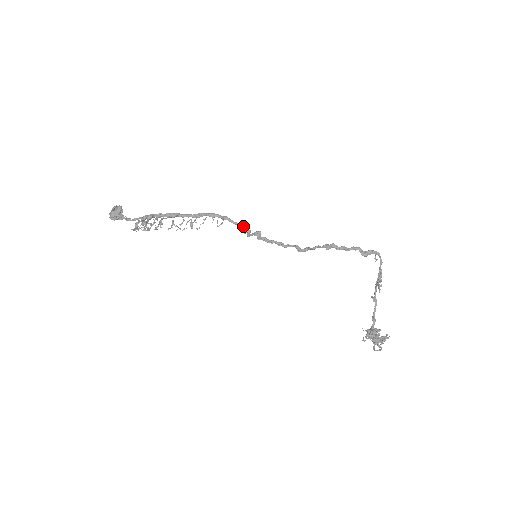
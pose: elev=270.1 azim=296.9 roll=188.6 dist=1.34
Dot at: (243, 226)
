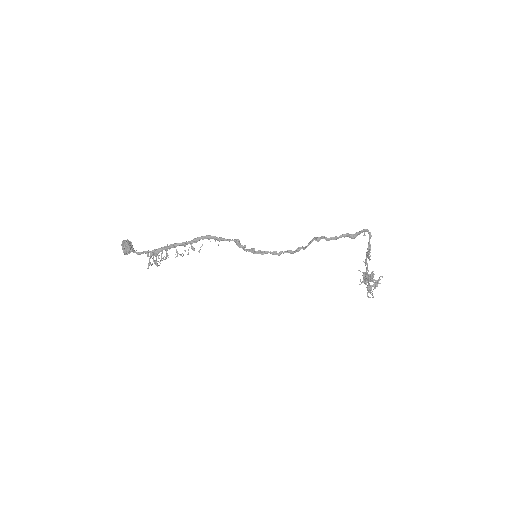
Dot at: (238, 242)
